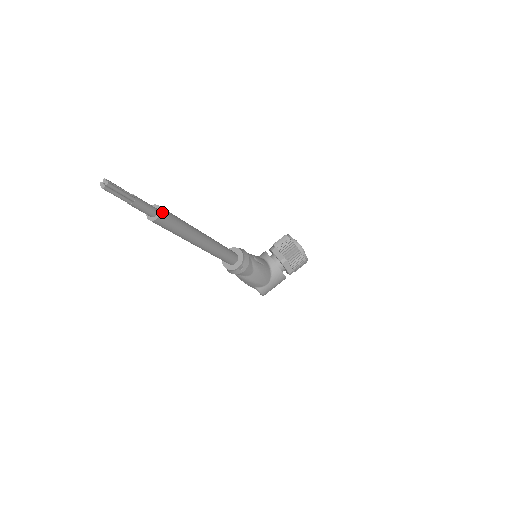
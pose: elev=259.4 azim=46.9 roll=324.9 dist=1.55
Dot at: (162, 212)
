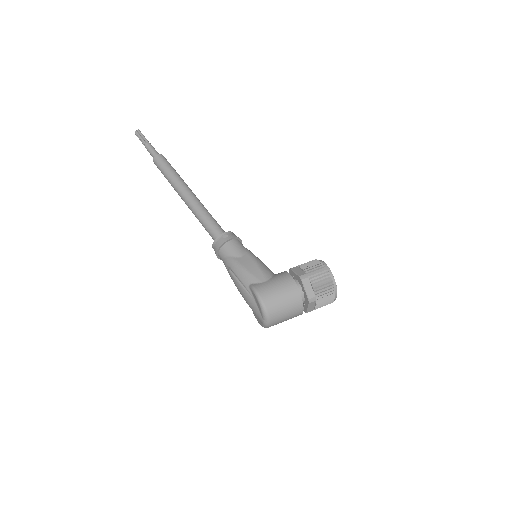
Dot at: (163, 156)
